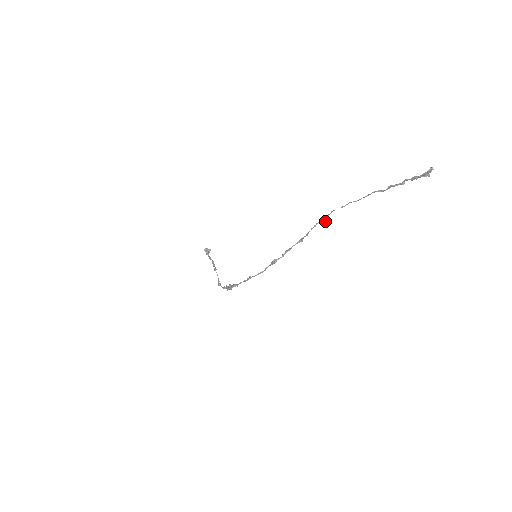
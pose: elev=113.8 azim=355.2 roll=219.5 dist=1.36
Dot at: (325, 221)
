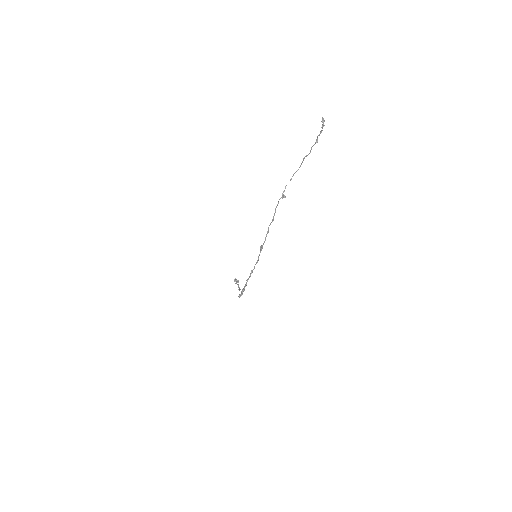
Dot at: (284, 197)
